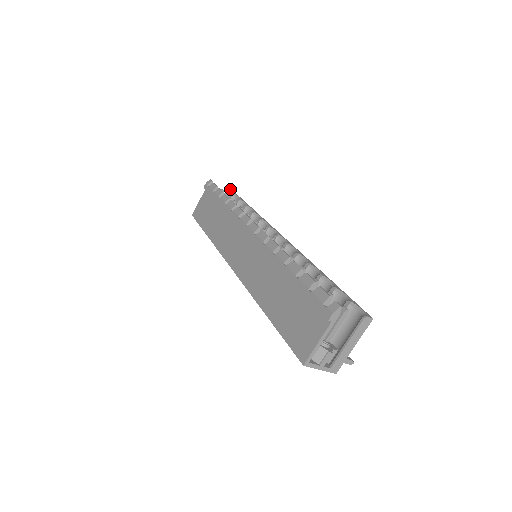
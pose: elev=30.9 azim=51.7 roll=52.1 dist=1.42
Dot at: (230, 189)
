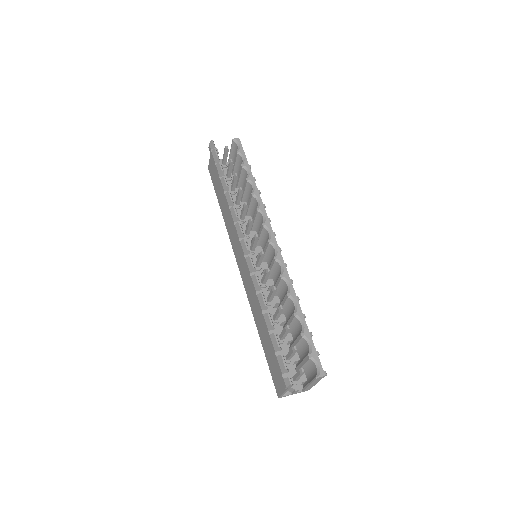
Dot at: (236, 139)
